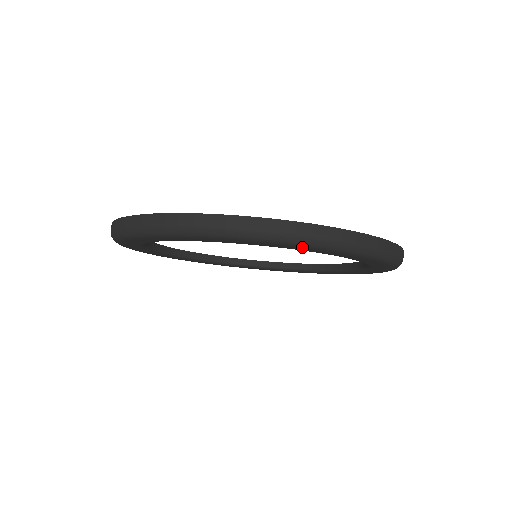
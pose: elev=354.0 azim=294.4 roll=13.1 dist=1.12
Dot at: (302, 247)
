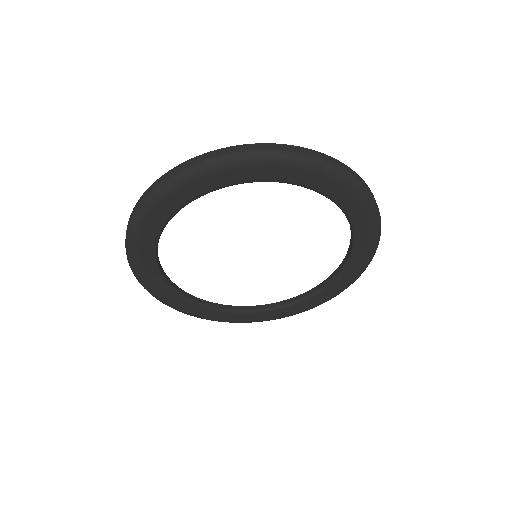
Dot at: (176, 190)
